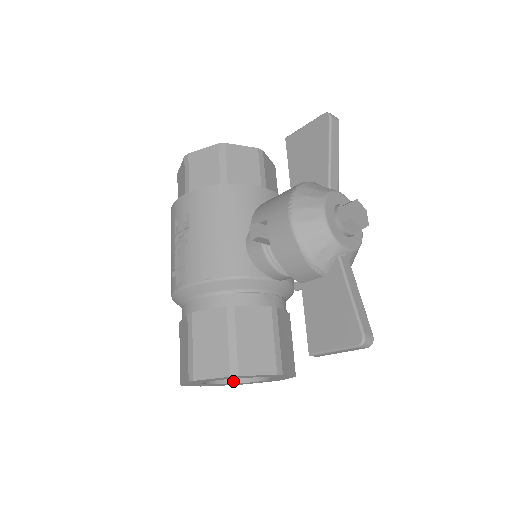
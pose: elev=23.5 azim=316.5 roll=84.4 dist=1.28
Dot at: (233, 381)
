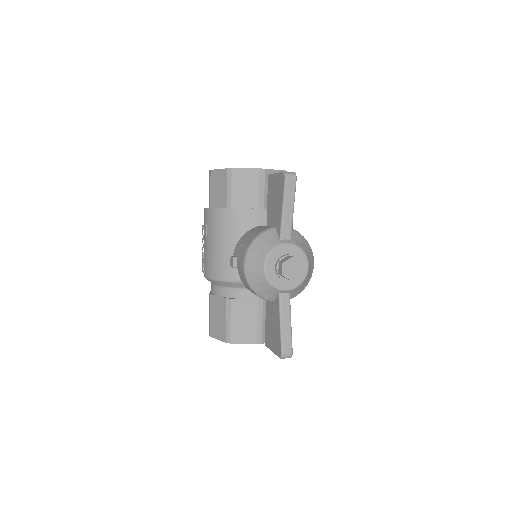
Dot at: occluded
